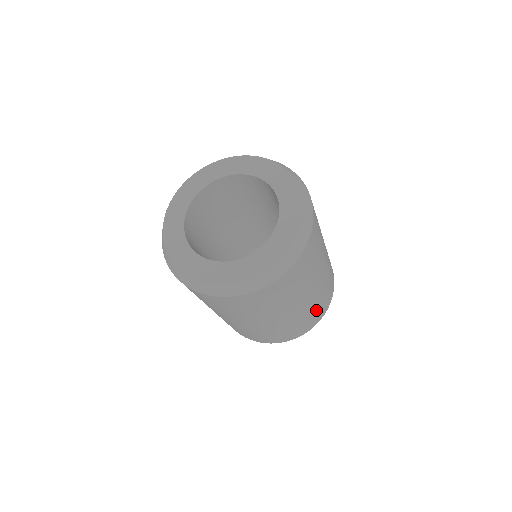
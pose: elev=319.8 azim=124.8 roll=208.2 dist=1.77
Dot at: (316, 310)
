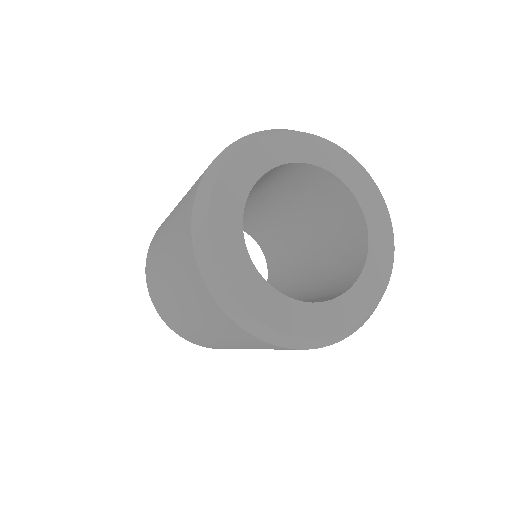
Dot at: occluded
